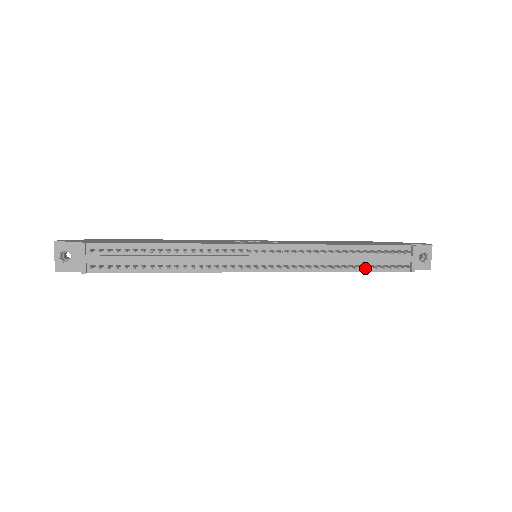
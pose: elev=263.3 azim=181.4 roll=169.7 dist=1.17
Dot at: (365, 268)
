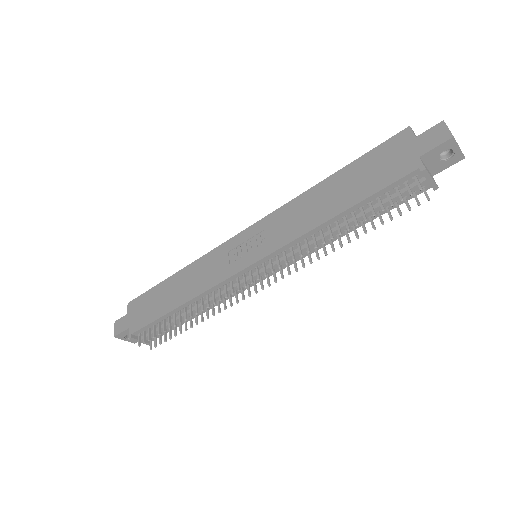
Dot at: (372, 217)
